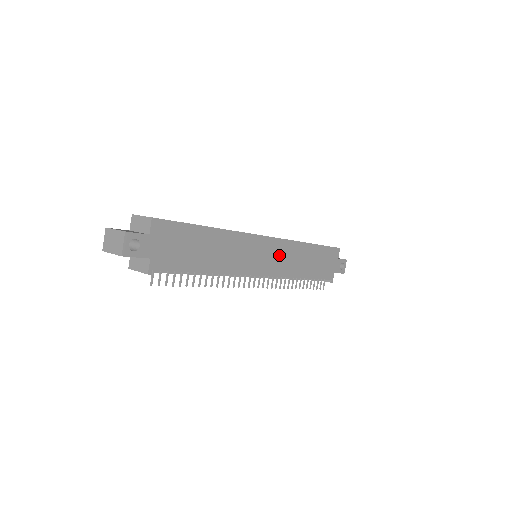
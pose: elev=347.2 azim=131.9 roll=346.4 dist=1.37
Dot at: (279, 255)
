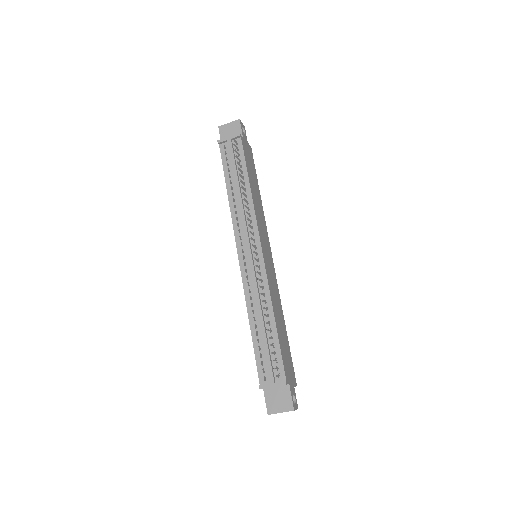
Dot at: (271, 273)
